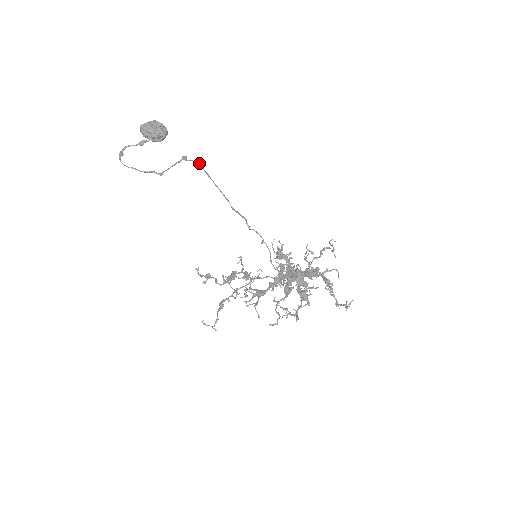
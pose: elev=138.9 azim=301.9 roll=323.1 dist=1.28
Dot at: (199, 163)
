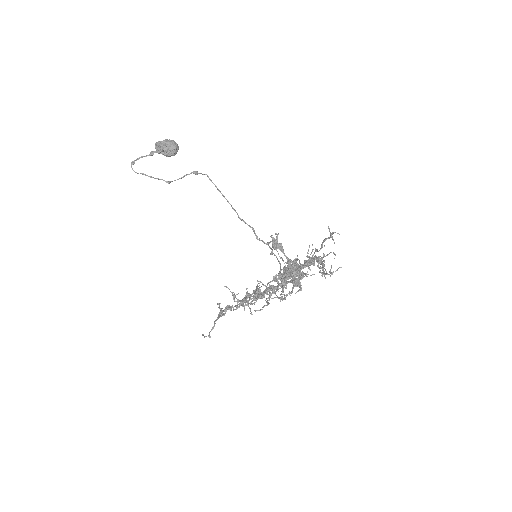
Dot at: (208, 176)
